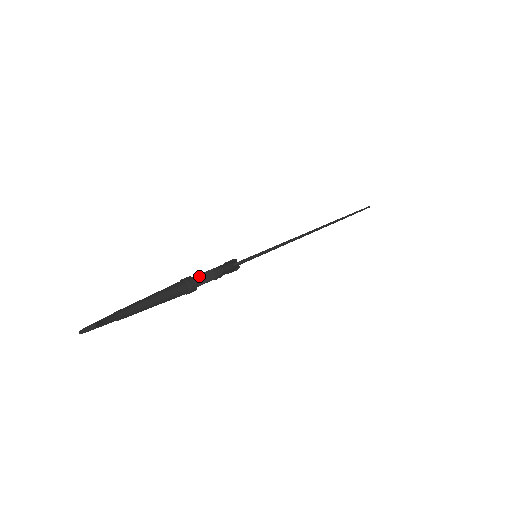
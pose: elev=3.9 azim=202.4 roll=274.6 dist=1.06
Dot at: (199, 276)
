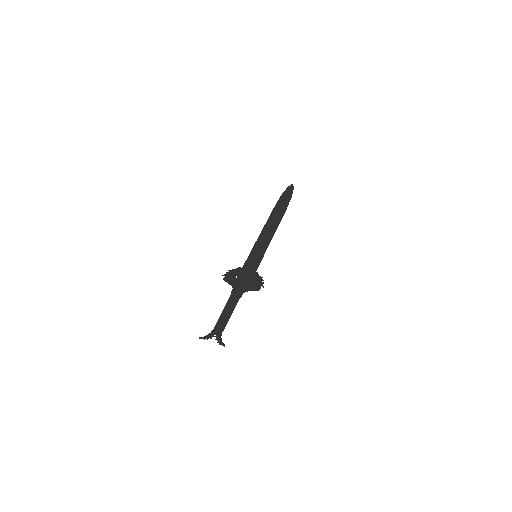
Dot at: (245, 289)
